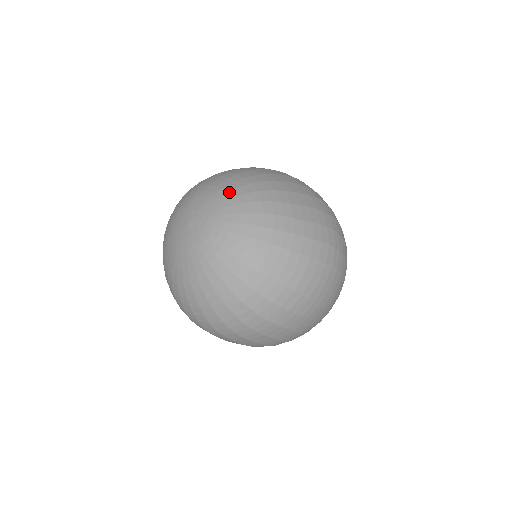
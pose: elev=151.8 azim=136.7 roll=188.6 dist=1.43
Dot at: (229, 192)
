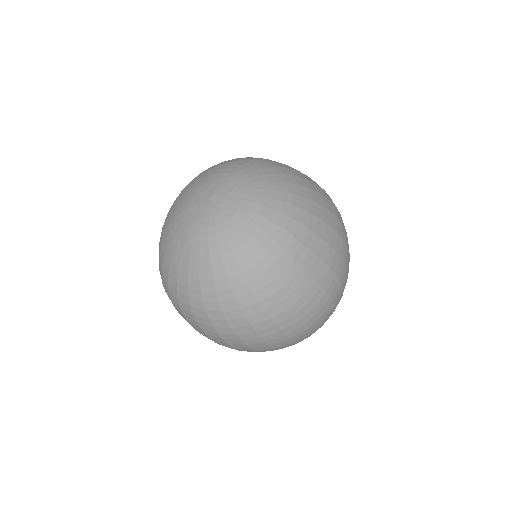
Dot at: (266, 198)
